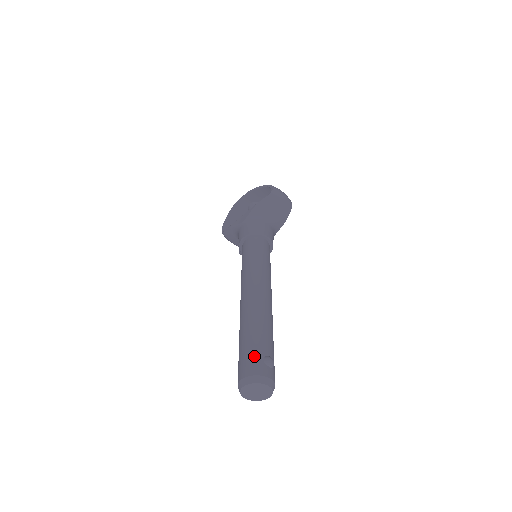
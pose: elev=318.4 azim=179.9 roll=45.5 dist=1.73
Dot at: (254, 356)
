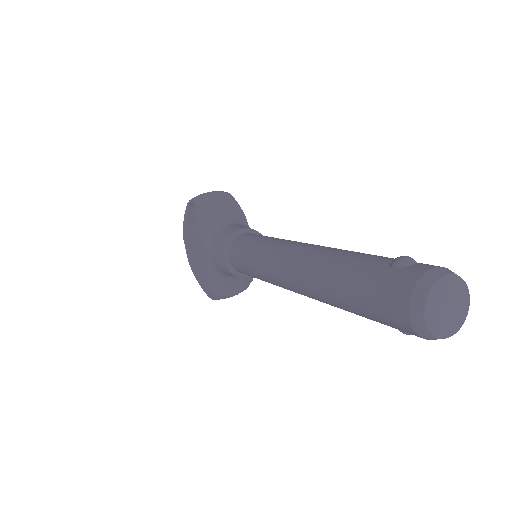
Dot at: (380, 282)
